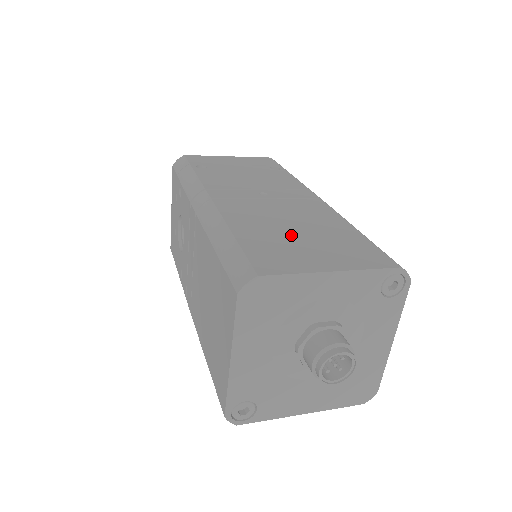
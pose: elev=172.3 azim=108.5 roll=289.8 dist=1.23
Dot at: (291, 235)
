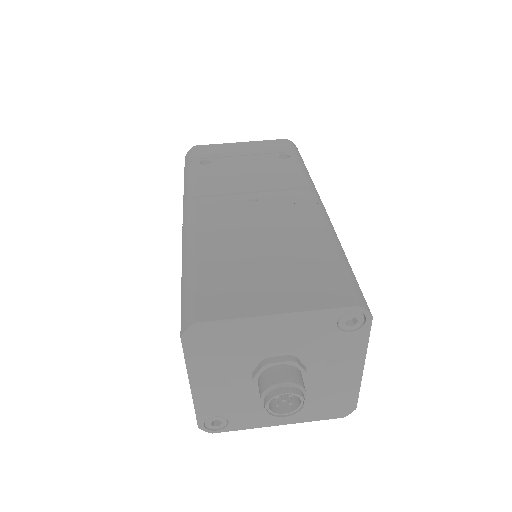
Dot at: (256, 261)
